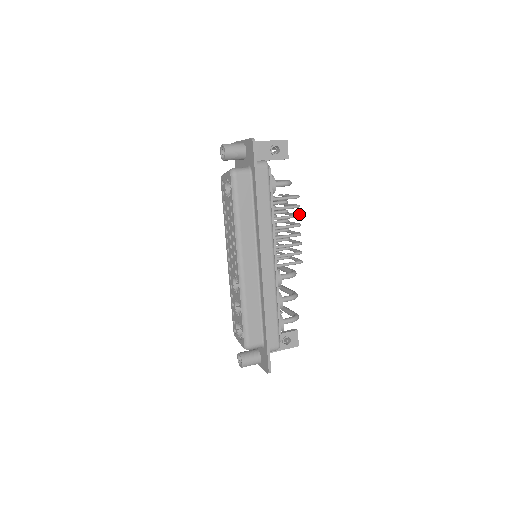
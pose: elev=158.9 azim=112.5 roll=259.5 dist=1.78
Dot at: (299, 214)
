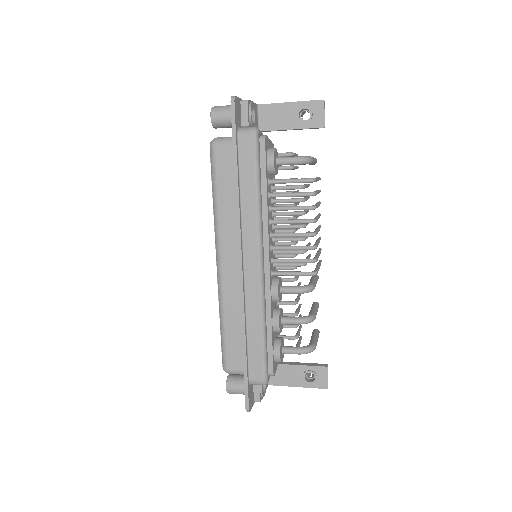
Dot at: (313, 205)
